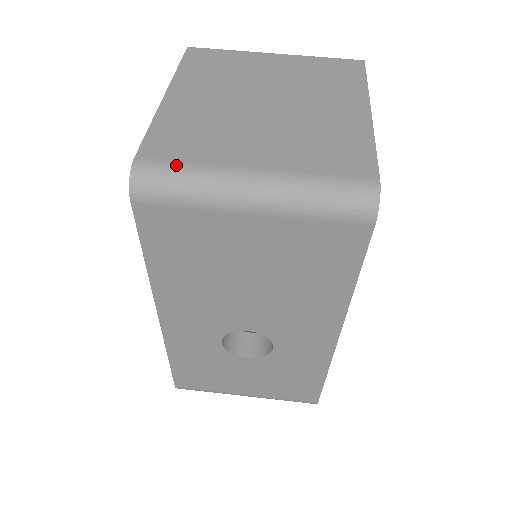
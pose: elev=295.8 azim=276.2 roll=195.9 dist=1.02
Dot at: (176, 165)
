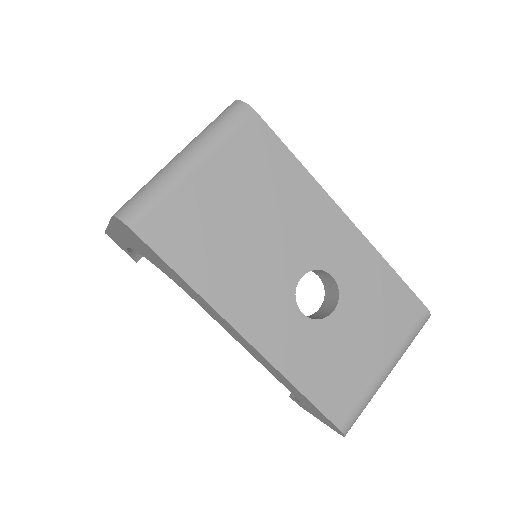
Dot at: (136, 193)
